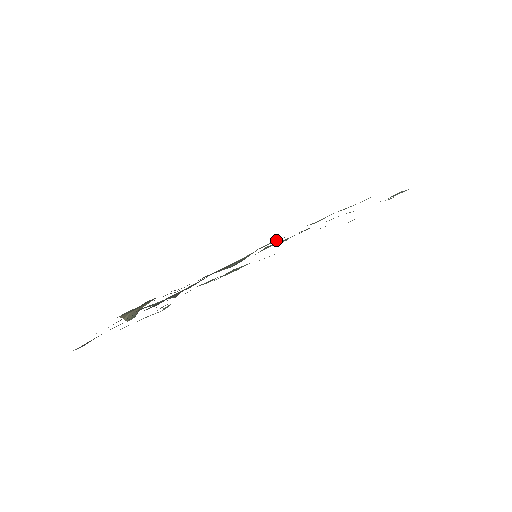
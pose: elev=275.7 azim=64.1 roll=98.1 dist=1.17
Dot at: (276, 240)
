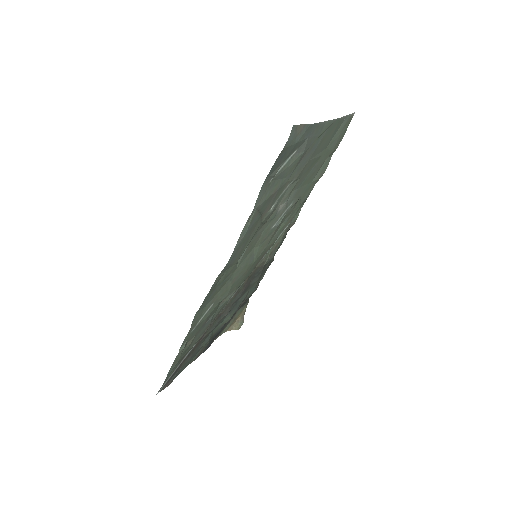
Dot at: (286, 220)
